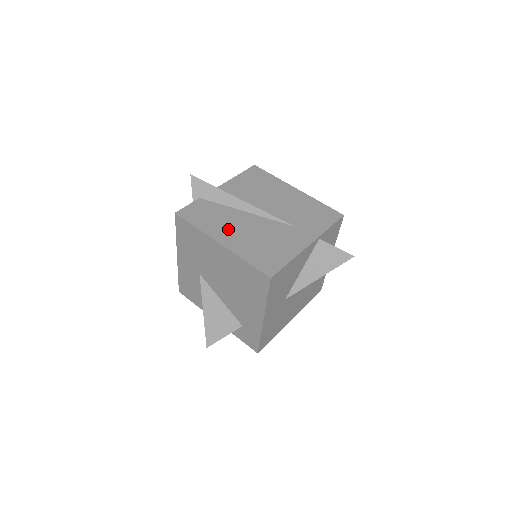
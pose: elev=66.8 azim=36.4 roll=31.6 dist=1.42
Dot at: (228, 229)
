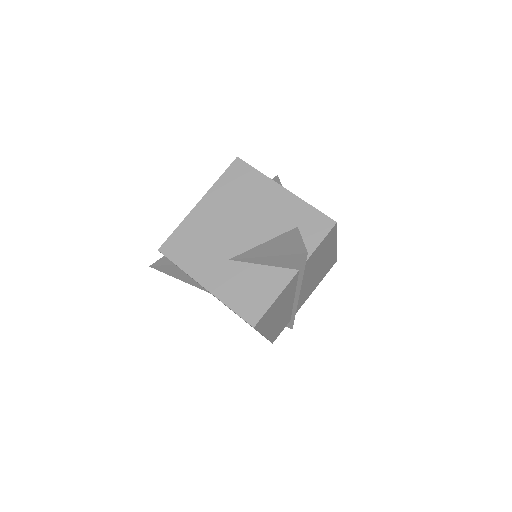
Dot at: occluded
